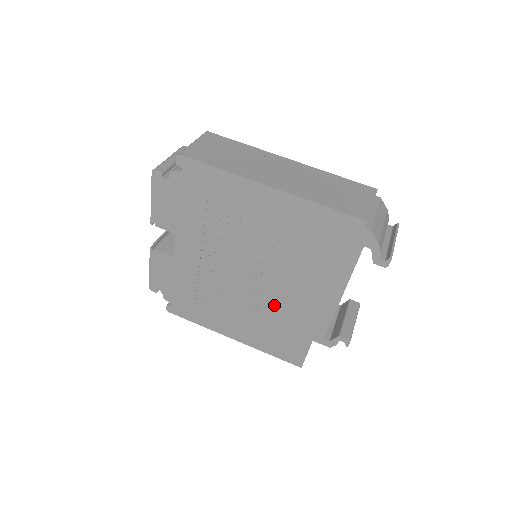
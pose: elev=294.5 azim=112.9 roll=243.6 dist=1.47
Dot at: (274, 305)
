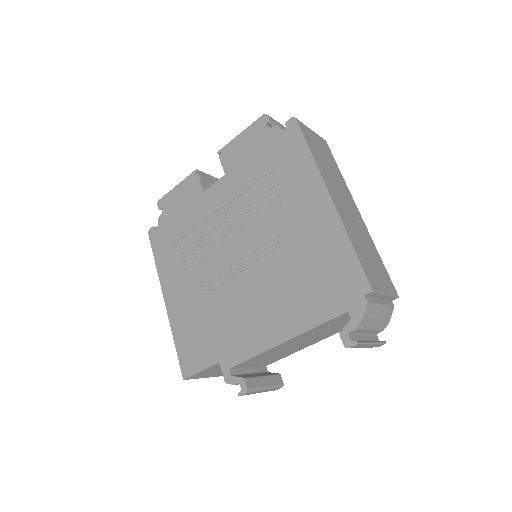
Dot at: (226, 300)
